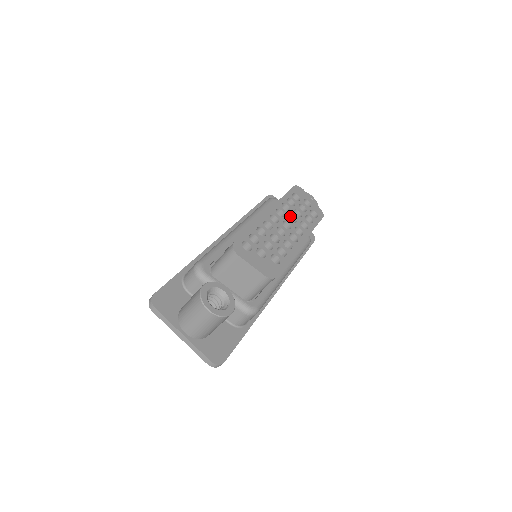
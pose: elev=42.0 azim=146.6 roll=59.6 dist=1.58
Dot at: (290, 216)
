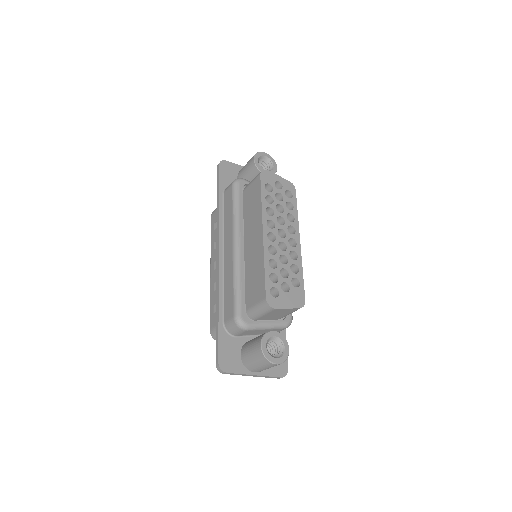
Dot at: (277, 217)
